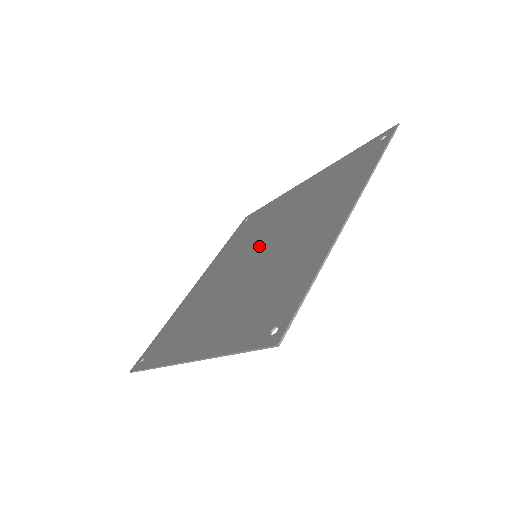
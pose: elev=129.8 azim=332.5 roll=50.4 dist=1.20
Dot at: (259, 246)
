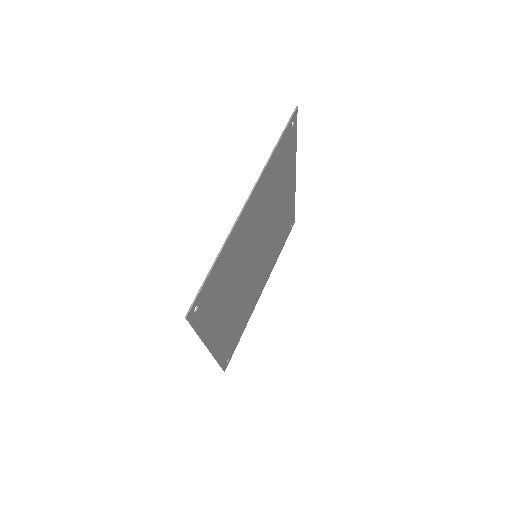
Dot at: occluded
